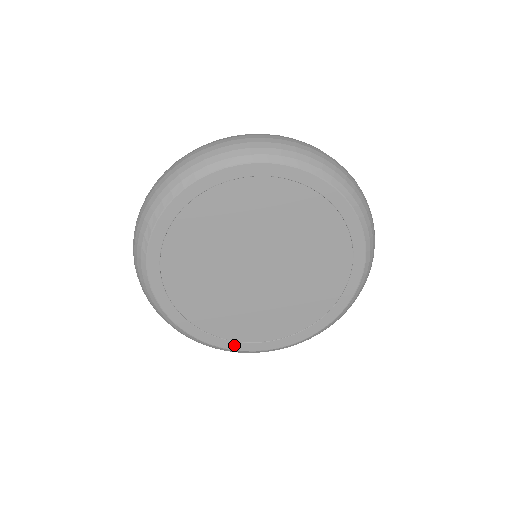
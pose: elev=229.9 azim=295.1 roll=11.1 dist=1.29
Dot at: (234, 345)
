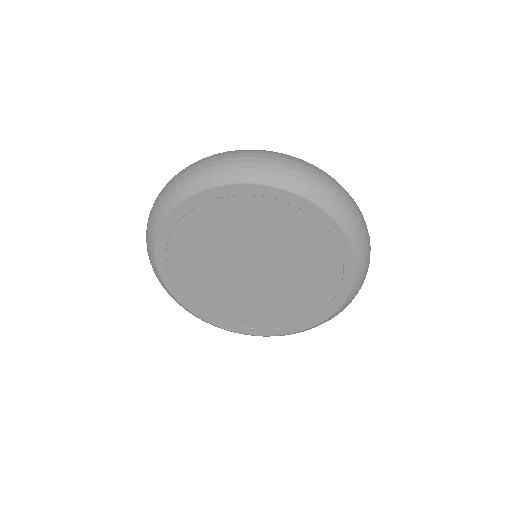
Dot at: (247, 331)
